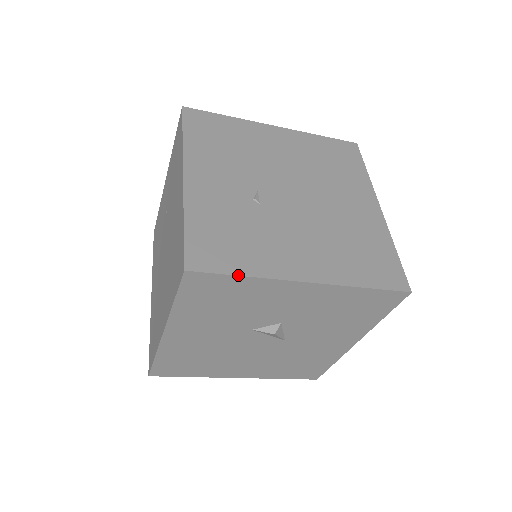
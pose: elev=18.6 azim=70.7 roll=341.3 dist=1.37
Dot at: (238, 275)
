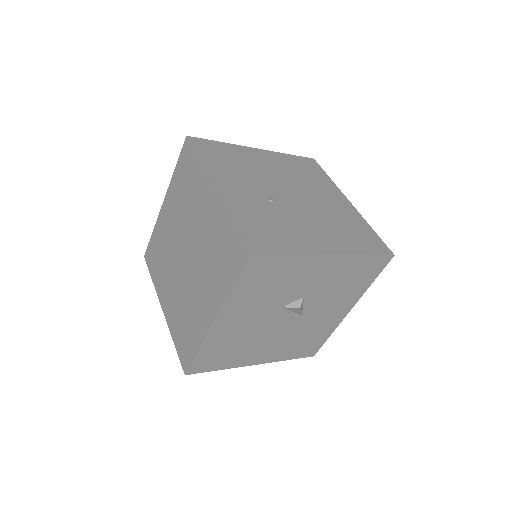
Dot at: (287, 252)
